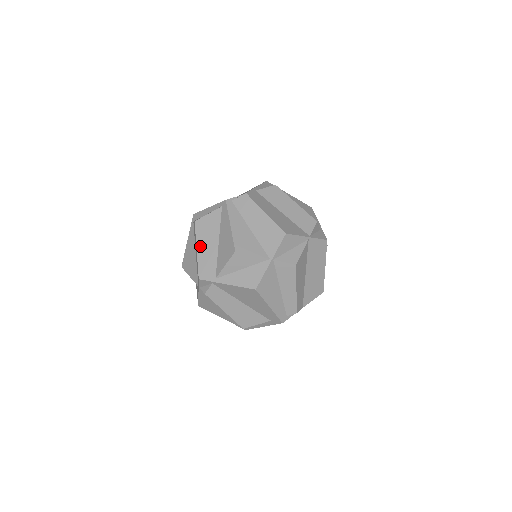
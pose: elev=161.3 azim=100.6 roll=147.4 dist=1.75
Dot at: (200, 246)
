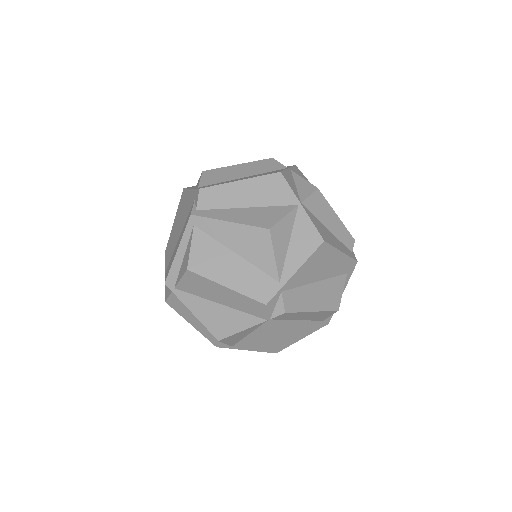
Dot at: (224, 280)
